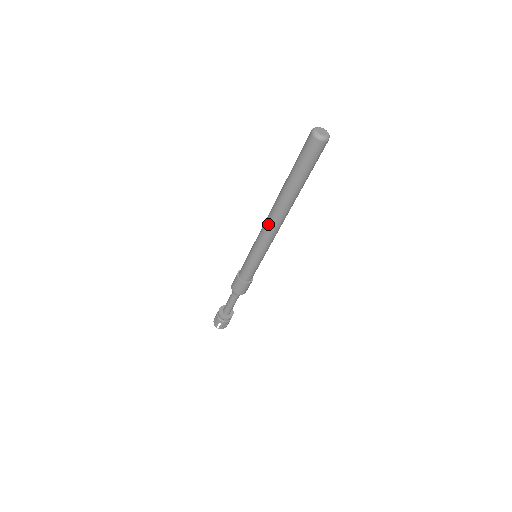
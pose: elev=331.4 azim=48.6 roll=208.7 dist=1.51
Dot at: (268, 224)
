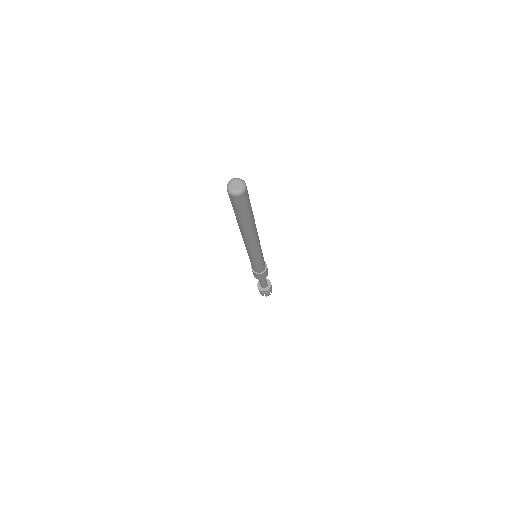
Dot at: occluded
